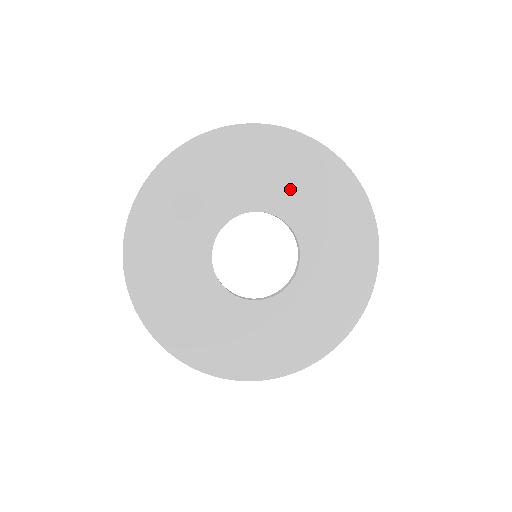
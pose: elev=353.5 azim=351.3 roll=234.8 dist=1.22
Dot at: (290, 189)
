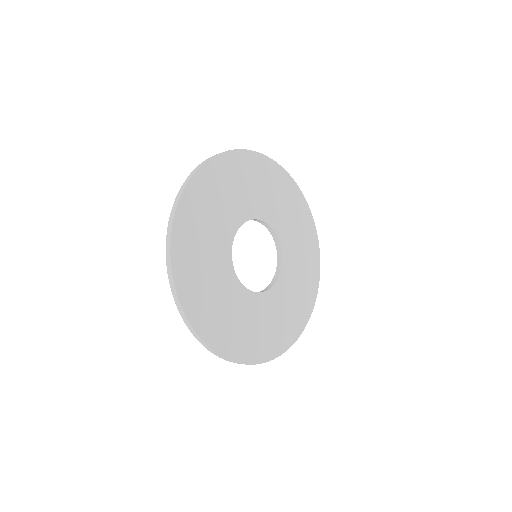
Dot at: (240, 197)
